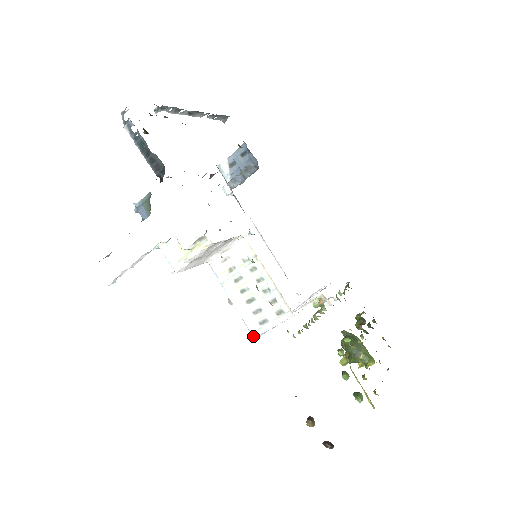
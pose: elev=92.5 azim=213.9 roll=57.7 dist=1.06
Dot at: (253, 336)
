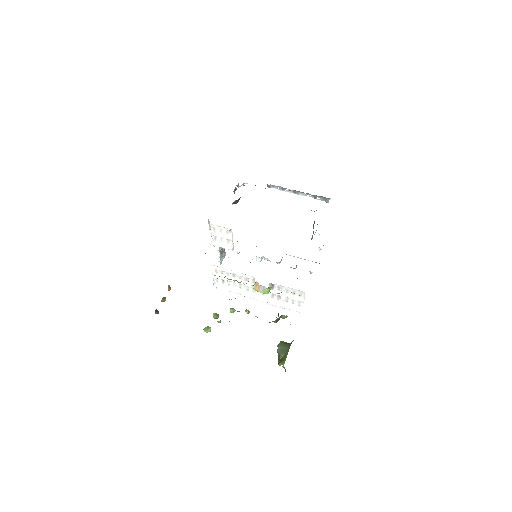
Dot at: (213, 284)
